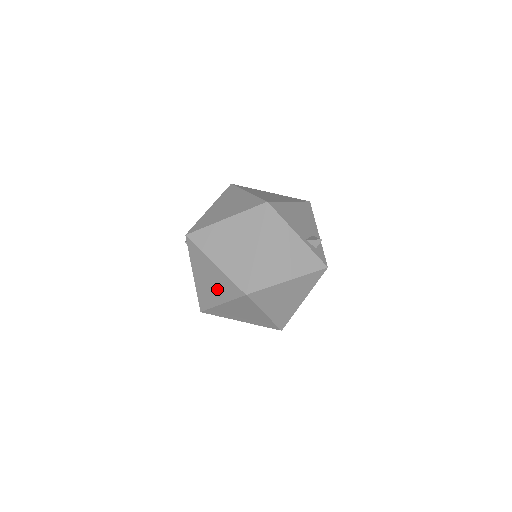
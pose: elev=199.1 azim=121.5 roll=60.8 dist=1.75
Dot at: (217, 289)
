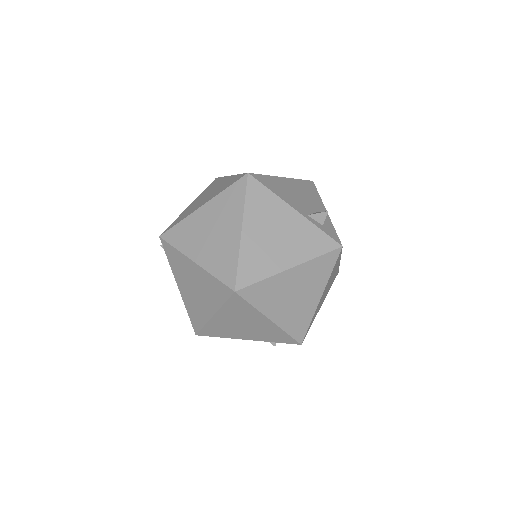
Dot at: (204, 296)
